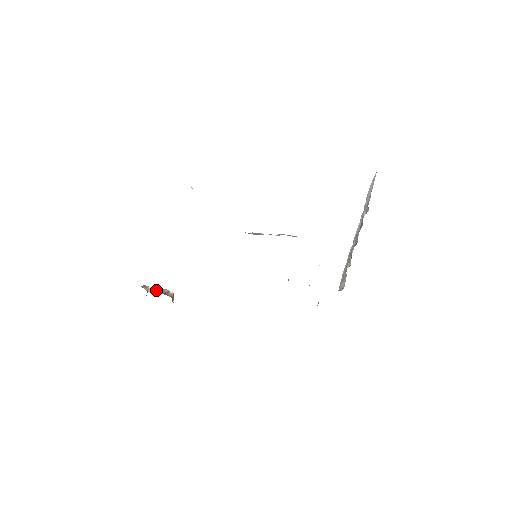
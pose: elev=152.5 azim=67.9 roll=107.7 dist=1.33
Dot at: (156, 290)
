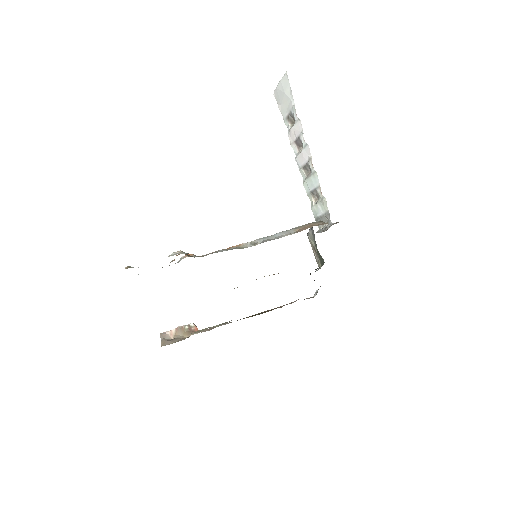
Dot at: (178, 333)
